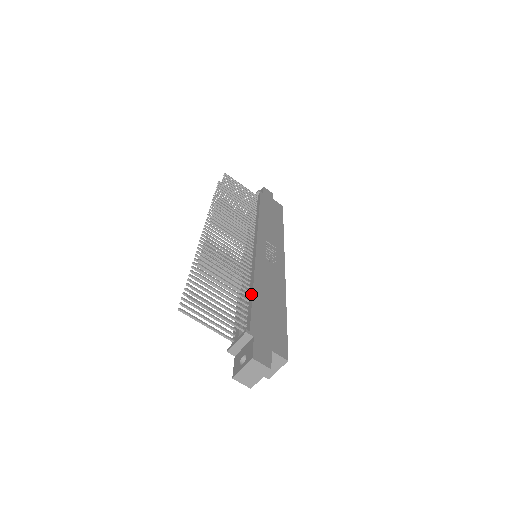
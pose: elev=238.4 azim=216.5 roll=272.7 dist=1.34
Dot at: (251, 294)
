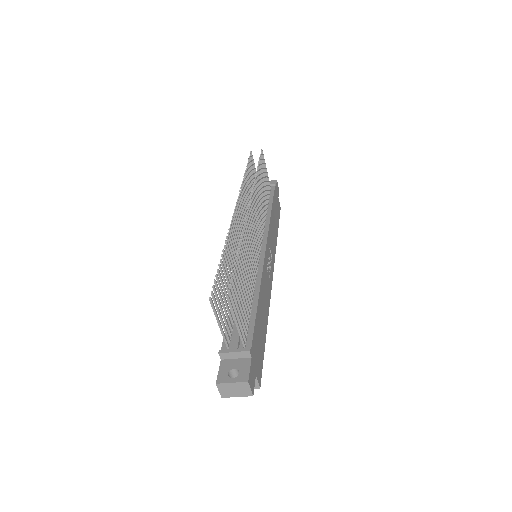
Dot at: (255, 306)
